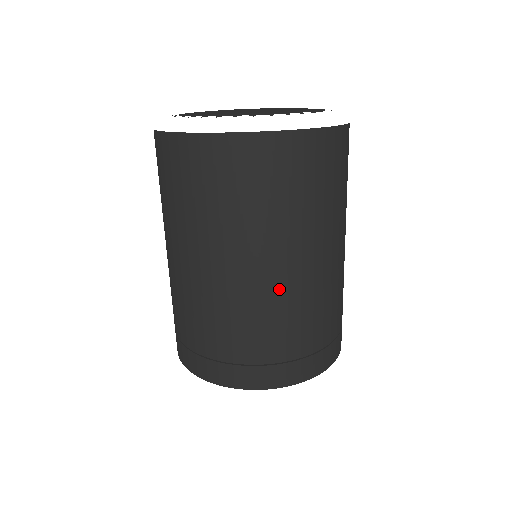
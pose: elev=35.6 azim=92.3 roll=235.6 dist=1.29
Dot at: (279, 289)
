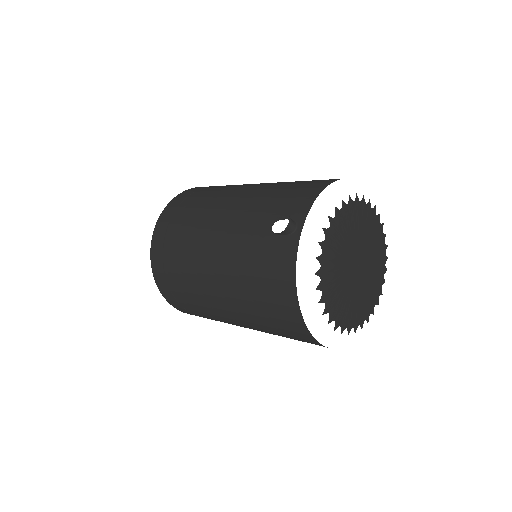
Dot at: occluded
